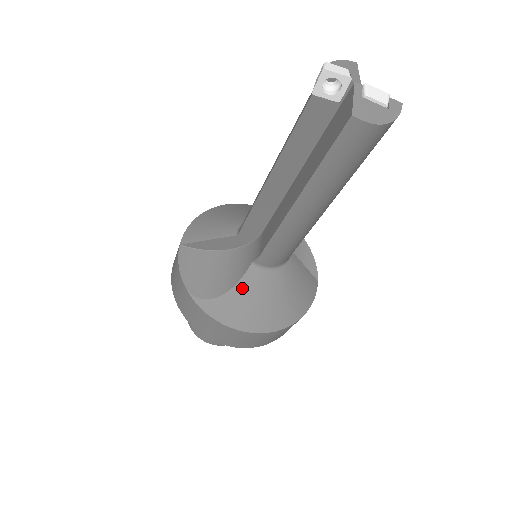
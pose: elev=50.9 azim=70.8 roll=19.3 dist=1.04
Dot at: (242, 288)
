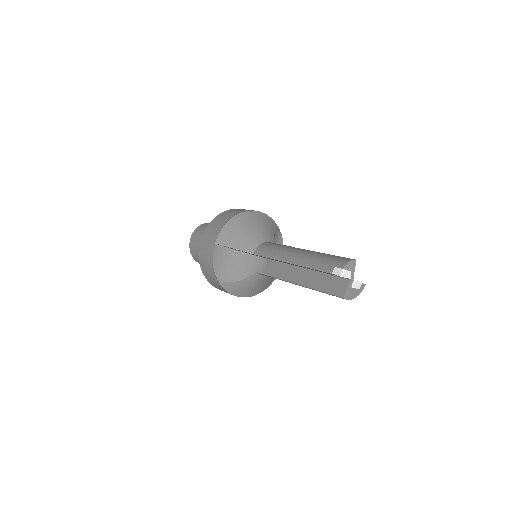
Dot at: (247, 281)
